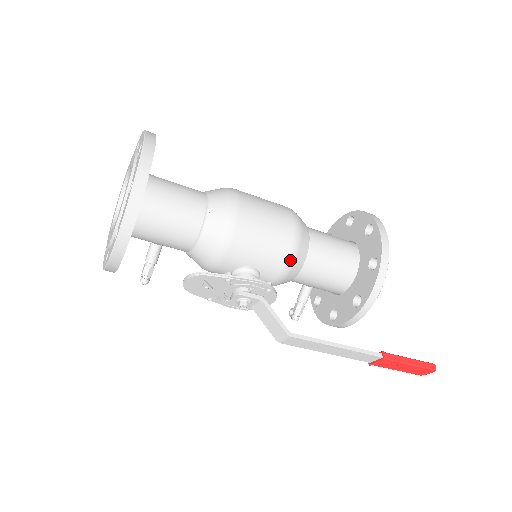
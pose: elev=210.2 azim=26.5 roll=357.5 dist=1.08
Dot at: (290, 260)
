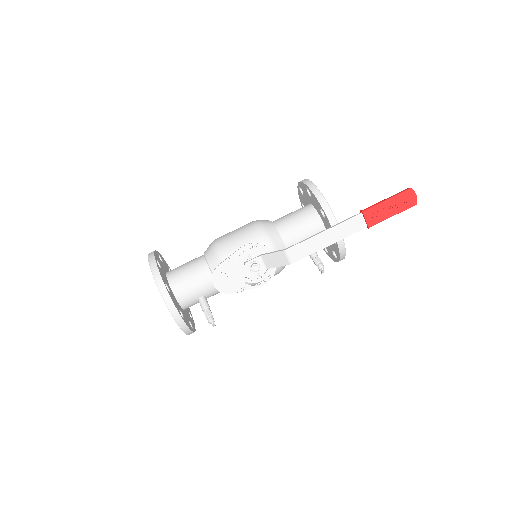
Dot at: (263, 232)
